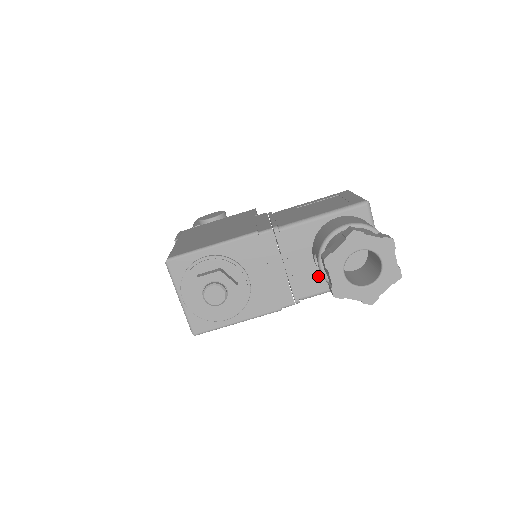
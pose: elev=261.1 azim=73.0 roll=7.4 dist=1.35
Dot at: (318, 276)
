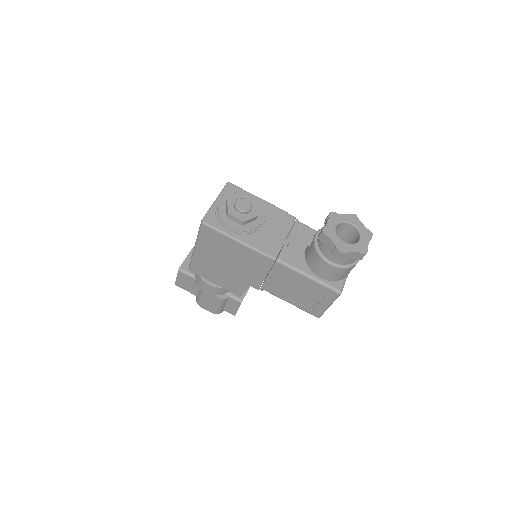
Dot at: (302, 259)
